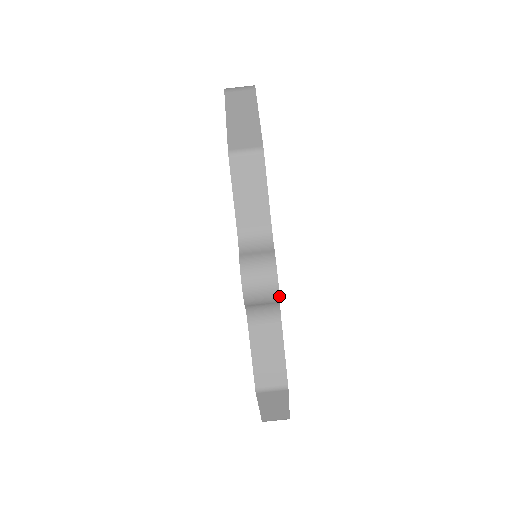
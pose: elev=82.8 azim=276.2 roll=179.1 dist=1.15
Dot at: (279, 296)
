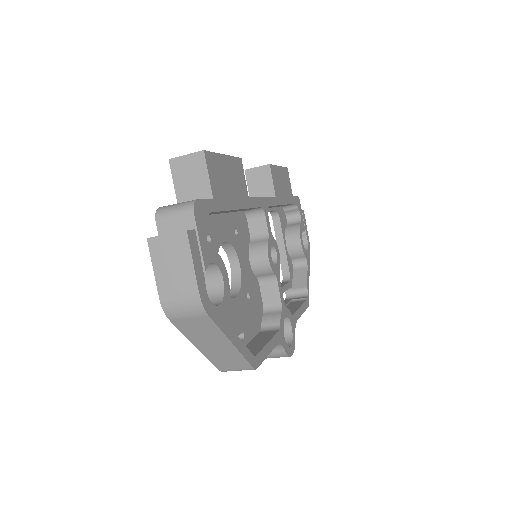
Dot at: (294, 346)
